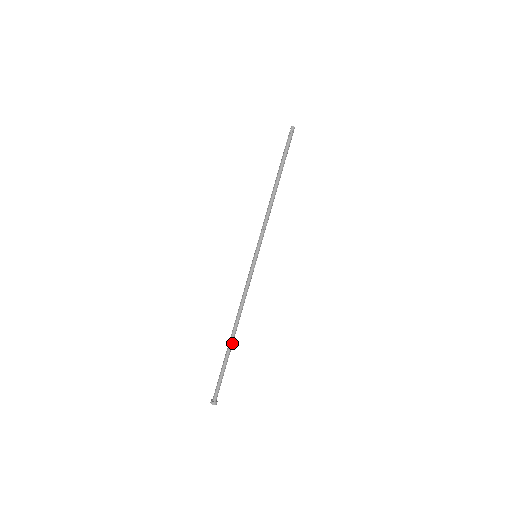
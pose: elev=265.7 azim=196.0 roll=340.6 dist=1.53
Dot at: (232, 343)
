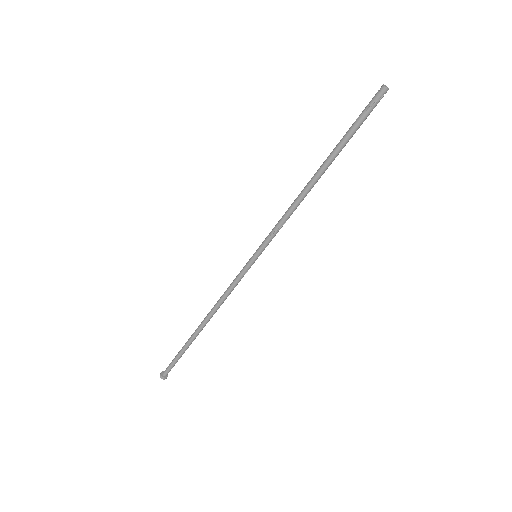
Dot at: (198, 334)
